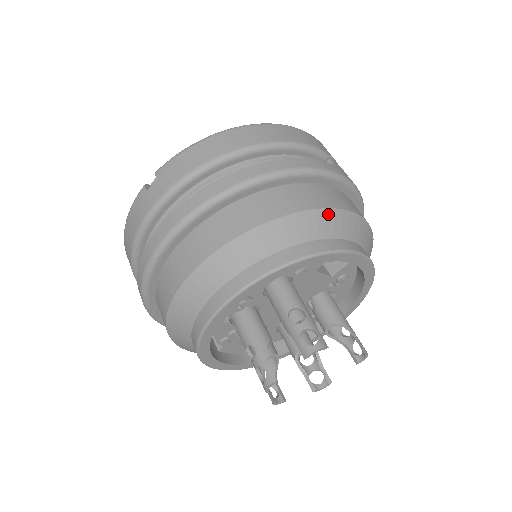
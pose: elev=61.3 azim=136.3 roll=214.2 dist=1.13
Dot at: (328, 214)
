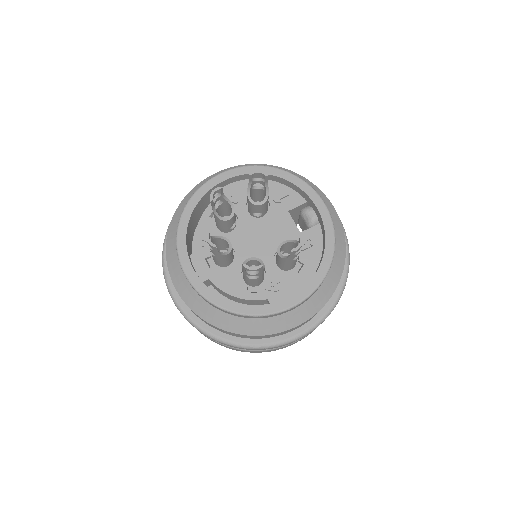
Dot at: (307, 181)
